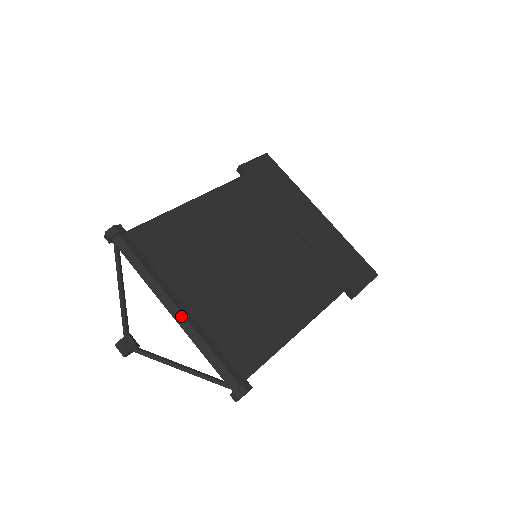
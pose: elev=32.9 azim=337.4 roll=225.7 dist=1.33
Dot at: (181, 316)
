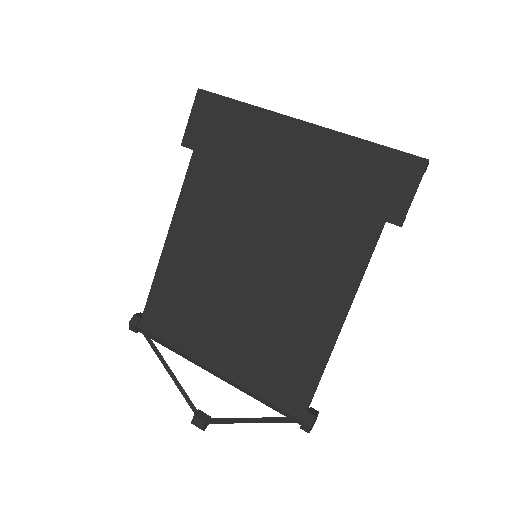
Dot at: (221, 376)
